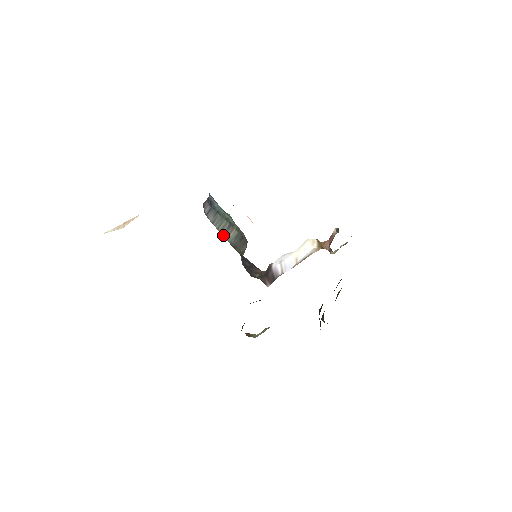
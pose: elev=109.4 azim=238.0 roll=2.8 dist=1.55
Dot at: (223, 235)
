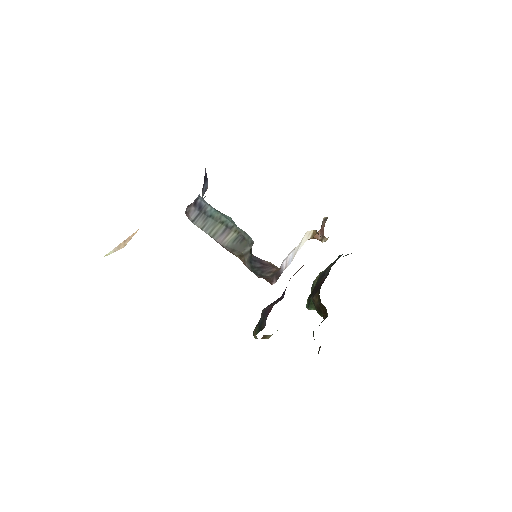
Dot at: (216, 240)
